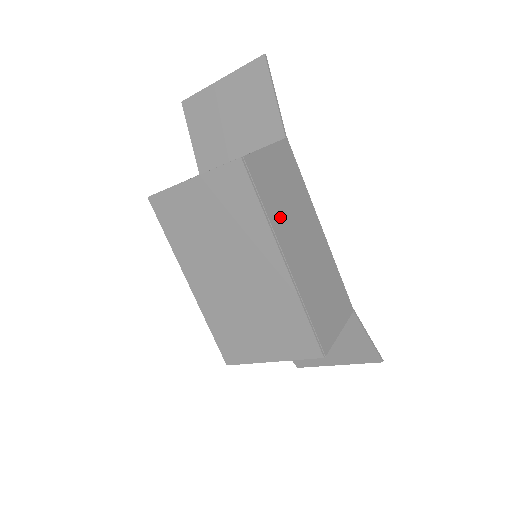
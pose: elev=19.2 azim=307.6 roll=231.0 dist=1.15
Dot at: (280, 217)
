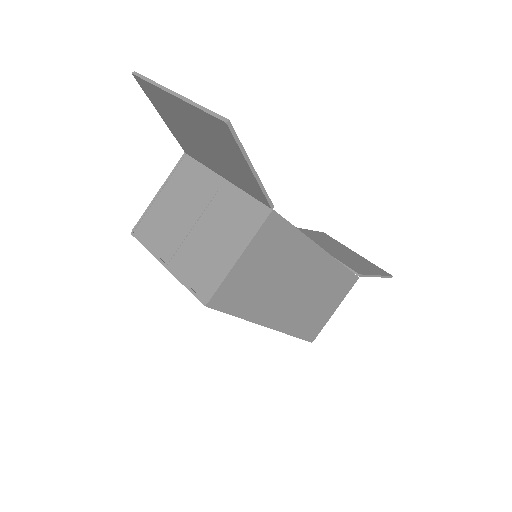
Dot at: (262, 302)
